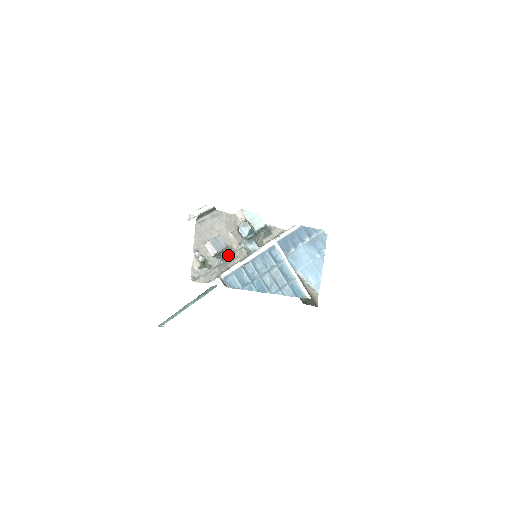
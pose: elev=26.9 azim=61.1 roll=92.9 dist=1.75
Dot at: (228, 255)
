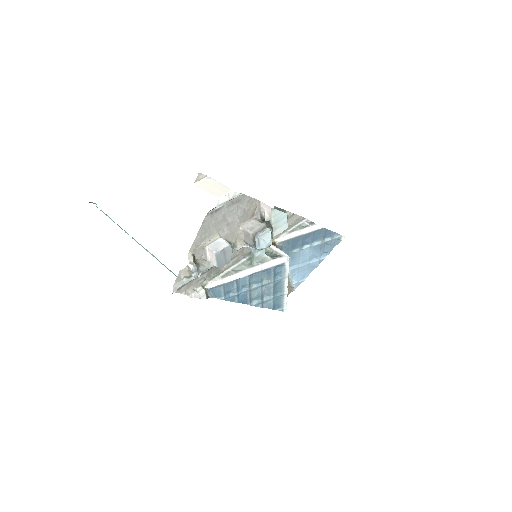
Dot at: occluded
